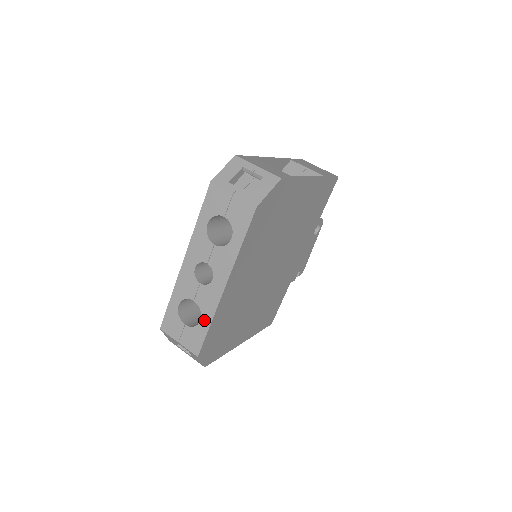
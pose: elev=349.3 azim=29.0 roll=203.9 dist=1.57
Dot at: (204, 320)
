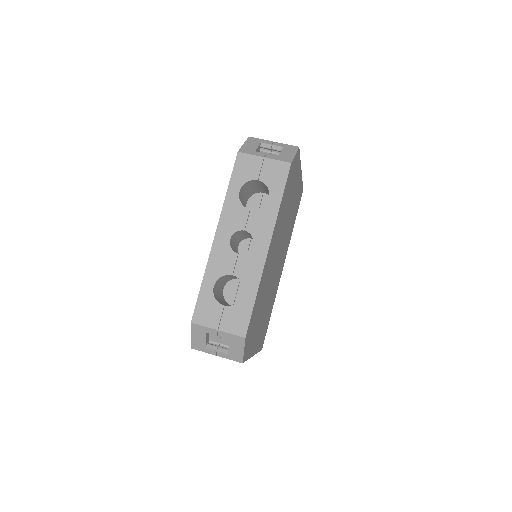
Dot at: (248, 292)
